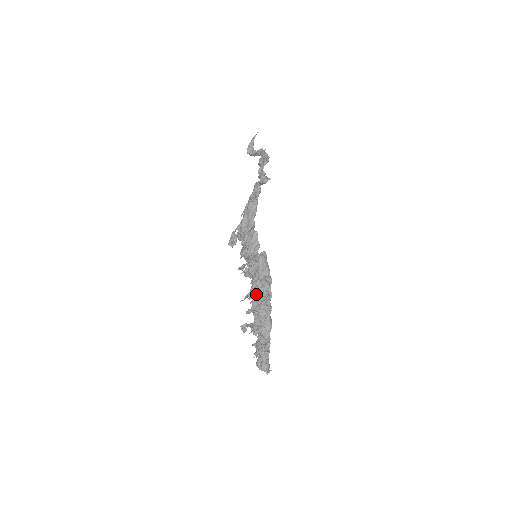
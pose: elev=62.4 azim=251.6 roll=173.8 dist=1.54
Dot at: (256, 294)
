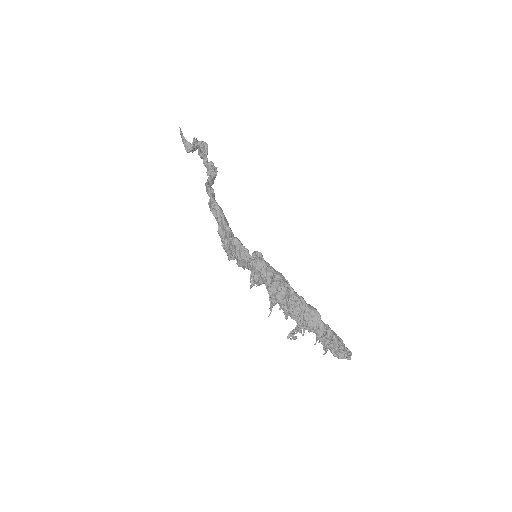
Dot at: (278, 298)
